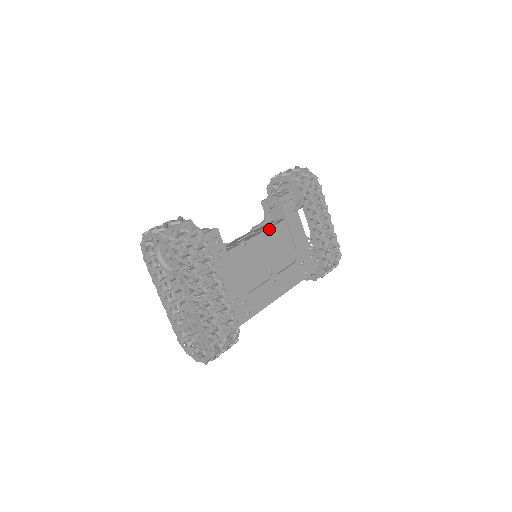
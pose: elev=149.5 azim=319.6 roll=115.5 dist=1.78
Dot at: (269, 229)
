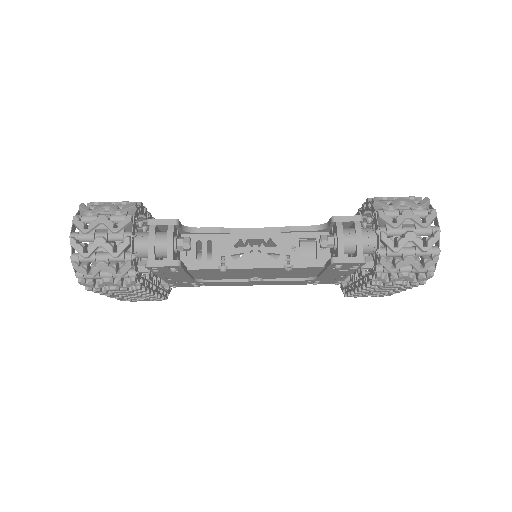
Dot at: (284, 268)
